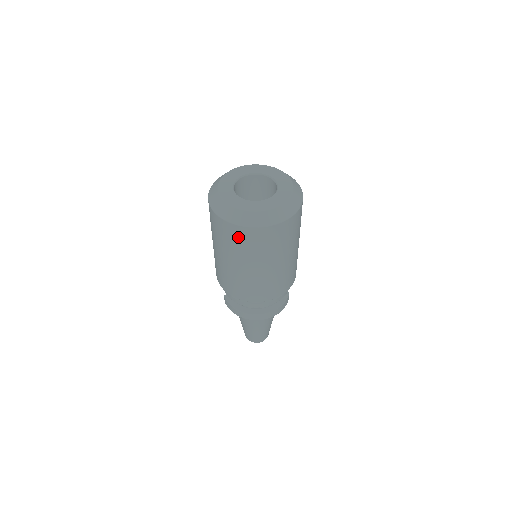
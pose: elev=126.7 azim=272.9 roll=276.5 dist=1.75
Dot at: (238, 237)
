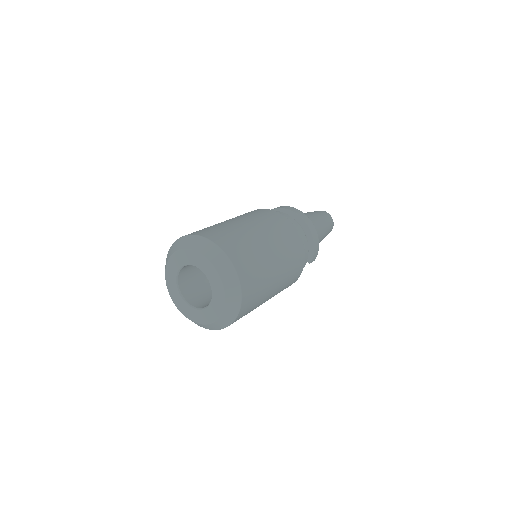
Dot at: occluded
